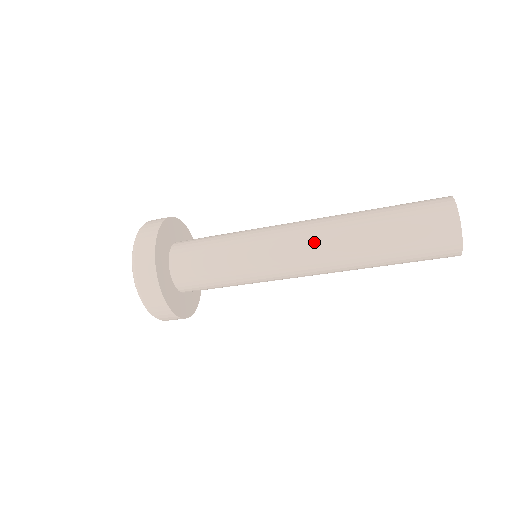
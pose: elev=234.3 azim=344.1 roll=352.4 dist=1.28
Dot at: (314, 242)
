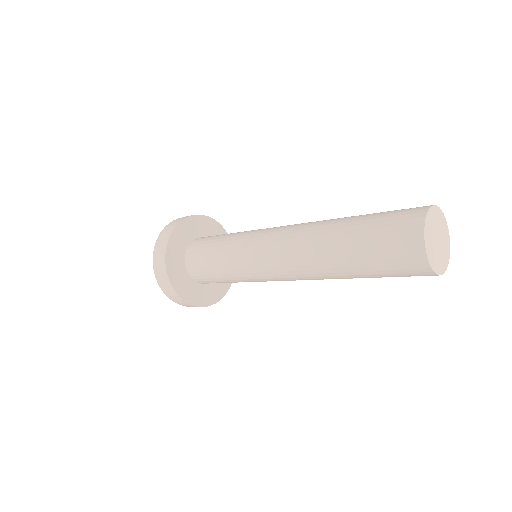
Dot at: (294, 229)
